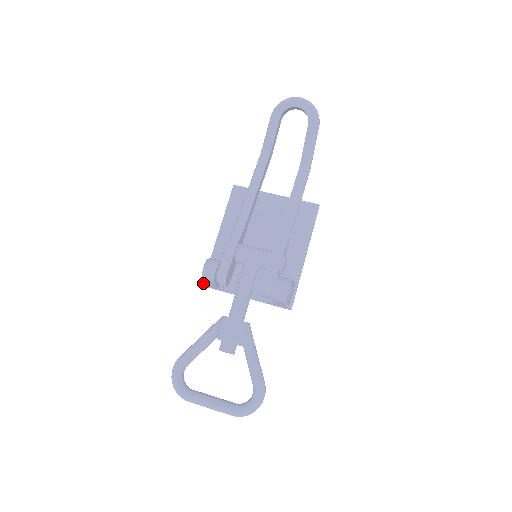
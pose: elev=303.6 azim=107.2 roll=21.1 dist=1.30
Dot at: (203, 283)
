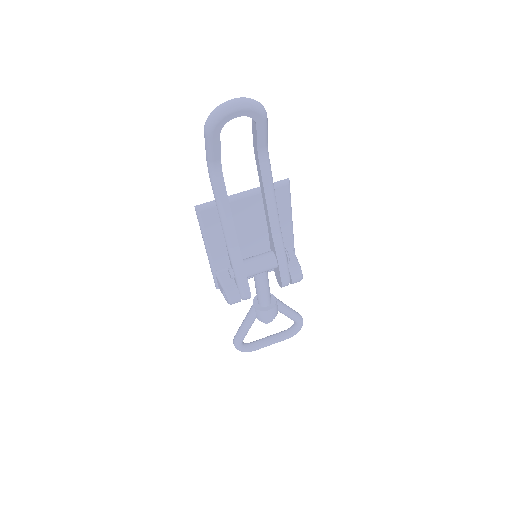
Dot at: occluded
